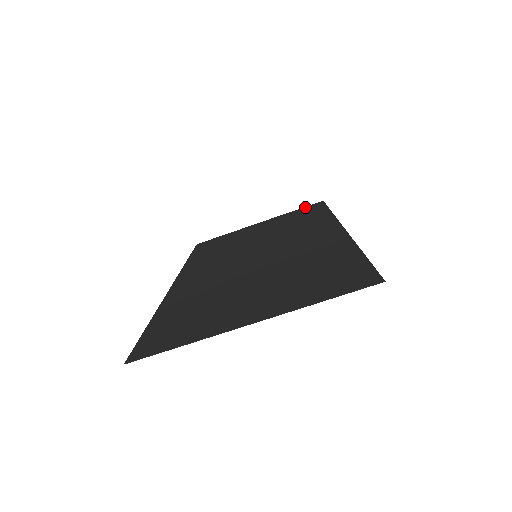
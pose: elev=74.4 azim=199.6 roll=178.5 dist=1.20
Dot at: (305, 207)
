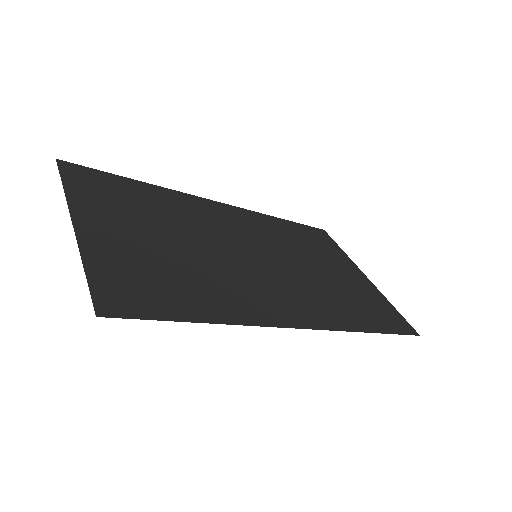
Dot at: (402, 316)
